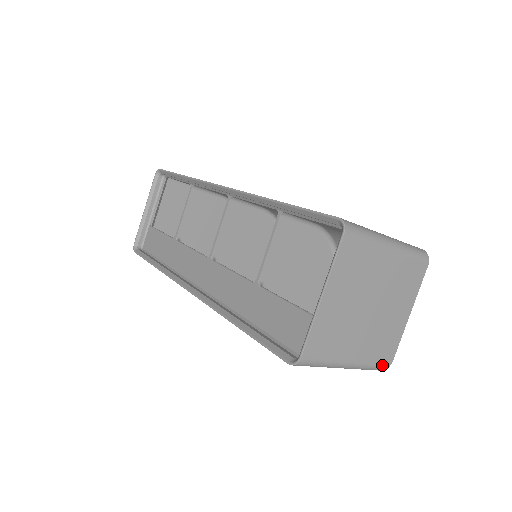
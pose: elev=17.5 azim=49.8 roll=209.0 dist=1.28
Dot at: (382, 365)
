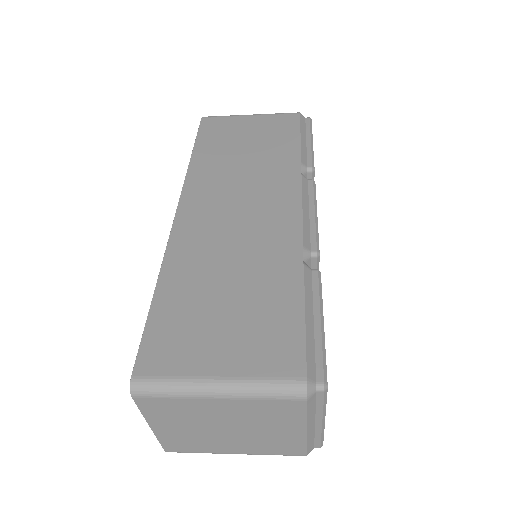
Dot at: (291, 455)
